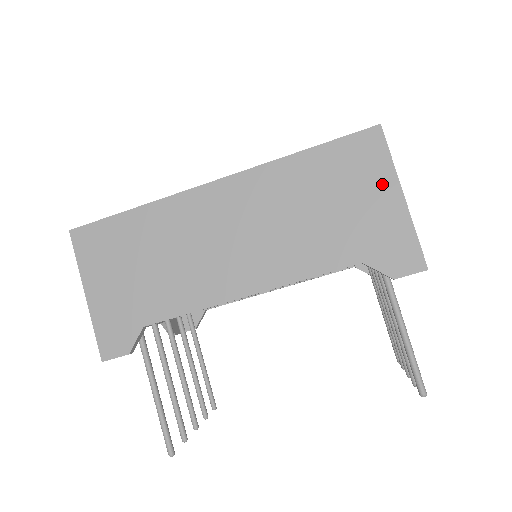
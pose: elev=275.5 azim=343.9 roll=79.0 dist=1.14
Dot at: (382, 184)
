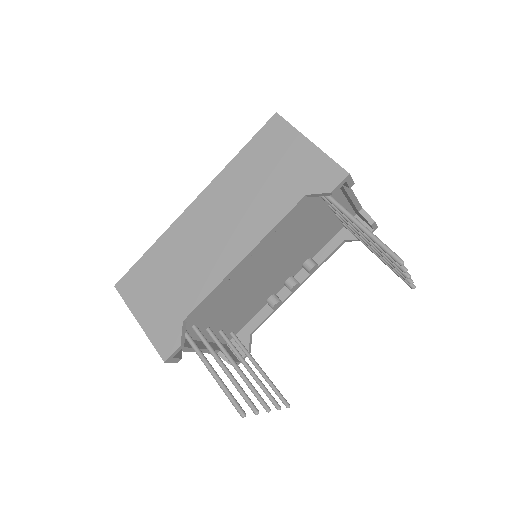
Dot at: (294, 143)
